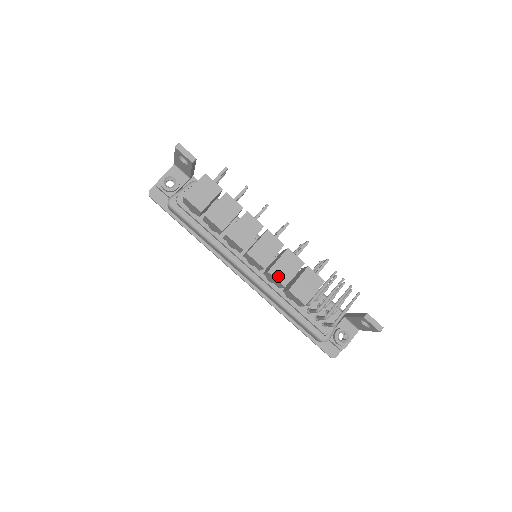
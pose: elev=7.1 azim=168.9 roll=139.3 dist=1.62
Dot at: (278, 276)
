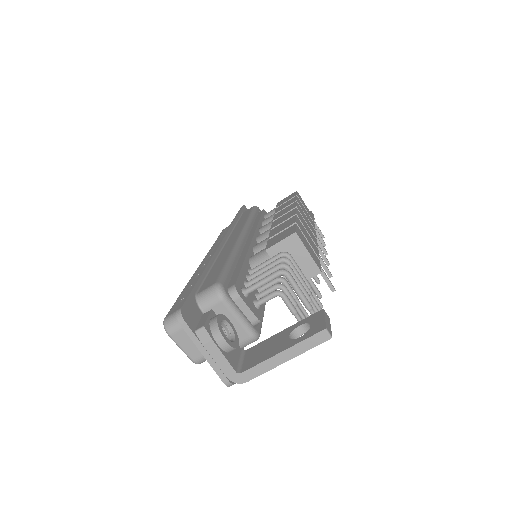
Dot at: (299, 222)
